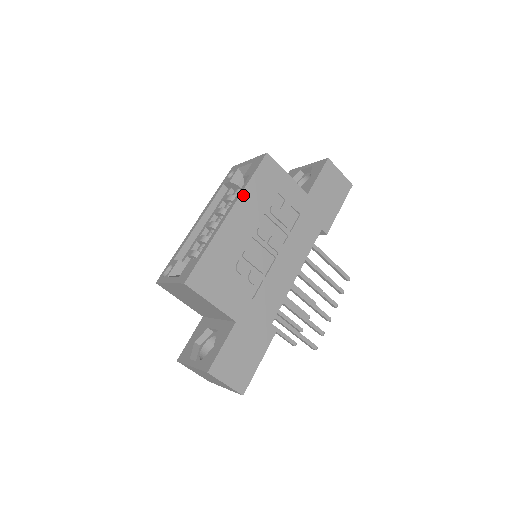
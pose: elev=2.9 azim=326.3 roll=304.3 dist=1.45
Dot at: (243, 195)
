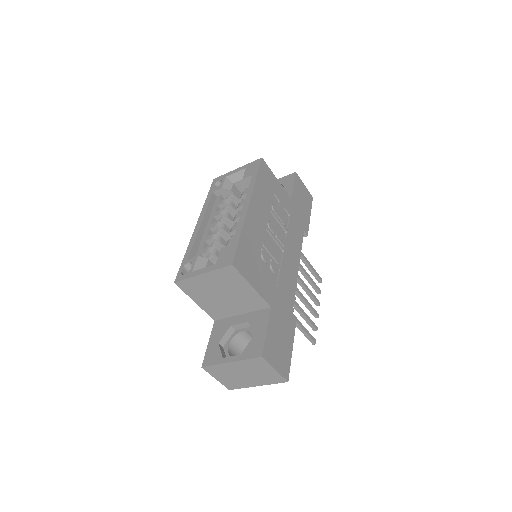
Dot at: (255, 190)
